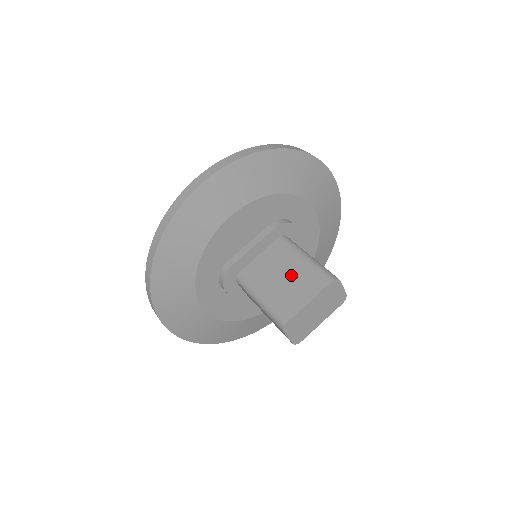
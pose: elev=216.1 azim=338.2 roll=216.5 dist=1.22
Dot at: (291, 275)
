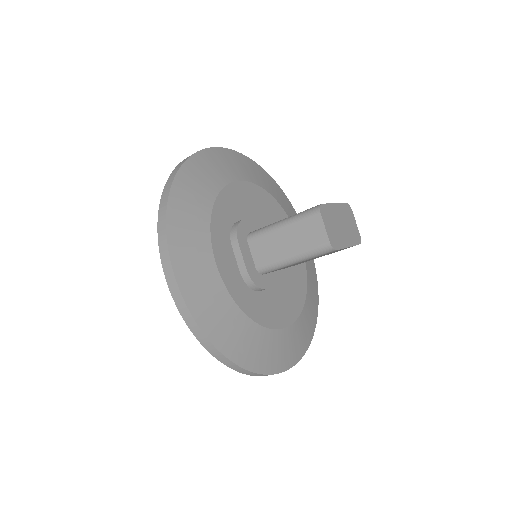
Dot at: occluded
